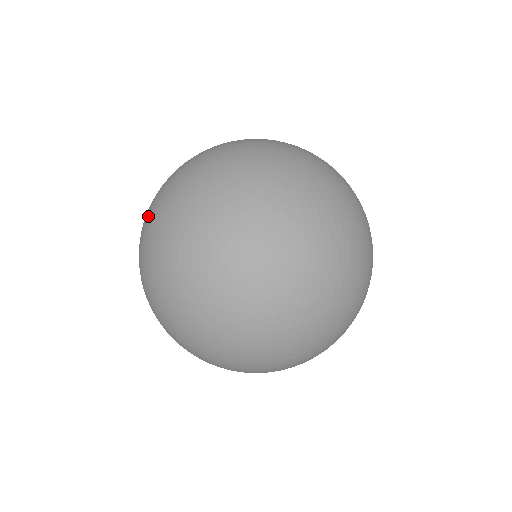
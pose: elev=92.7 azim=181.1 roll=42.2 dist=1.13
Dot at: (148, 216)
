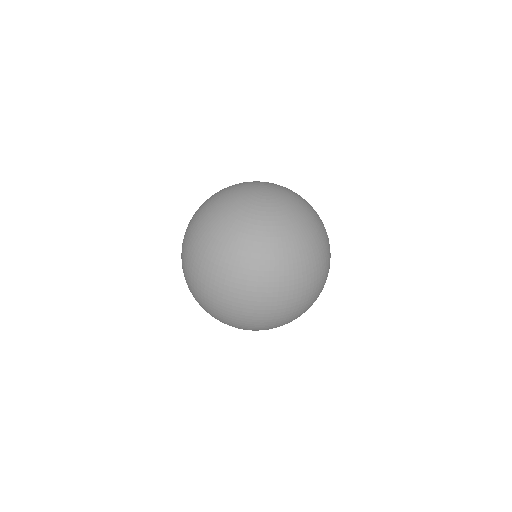
Dot at: (256, 181)
